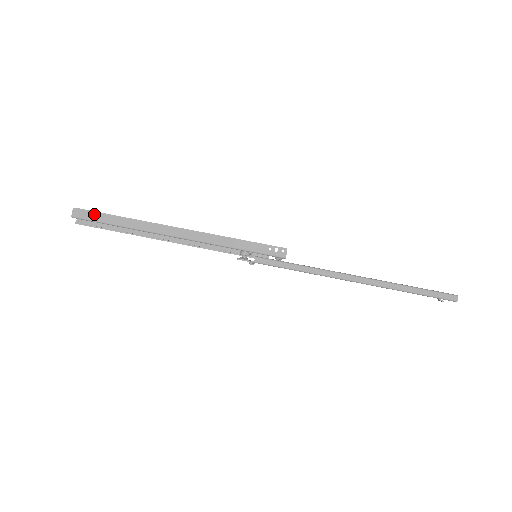
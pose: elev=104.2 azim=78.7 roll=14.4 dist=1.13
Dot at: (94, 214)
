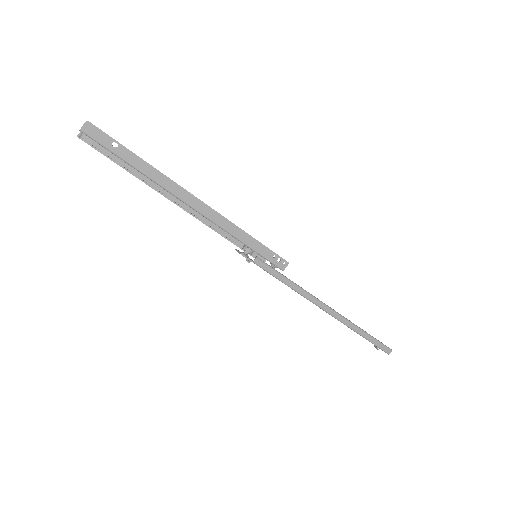
Dot at: (110, 140)
